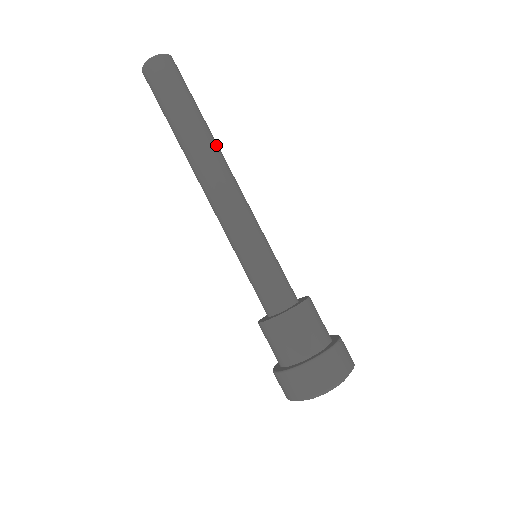
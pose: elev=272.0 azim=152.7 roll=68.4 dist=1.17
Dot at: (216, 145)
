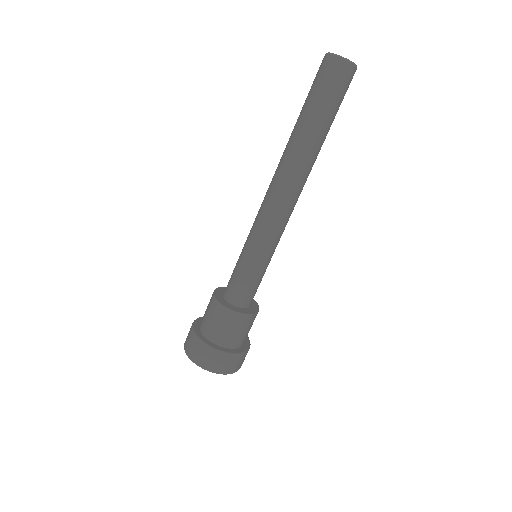
Dot at: (311, 166)
